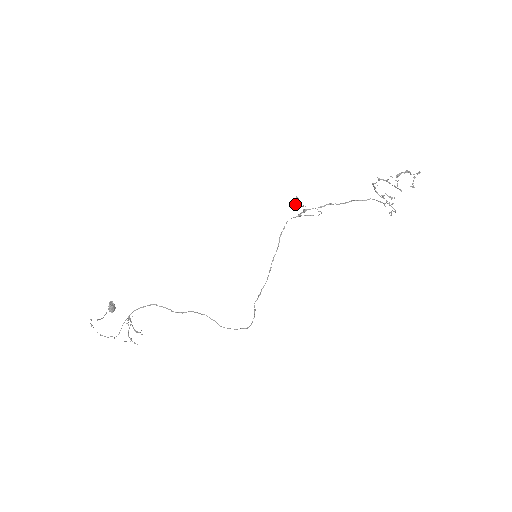
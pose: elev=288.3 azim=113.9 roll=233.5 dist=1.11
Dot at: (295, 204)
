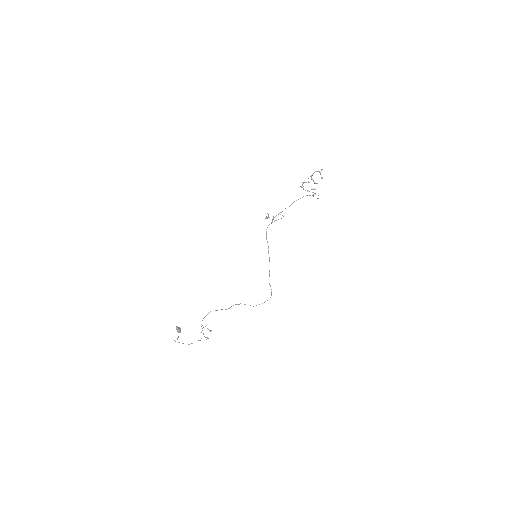
Dot at: (268, 217)
